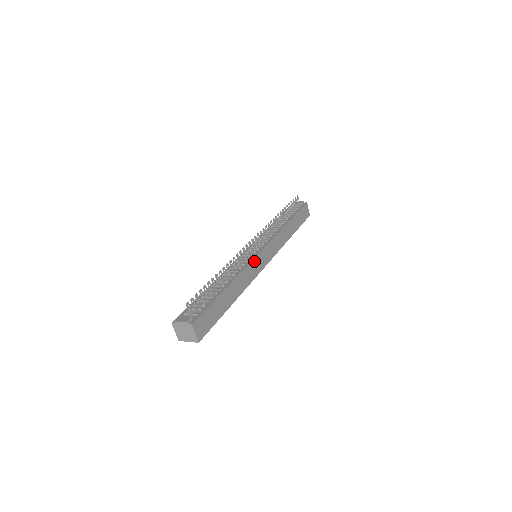
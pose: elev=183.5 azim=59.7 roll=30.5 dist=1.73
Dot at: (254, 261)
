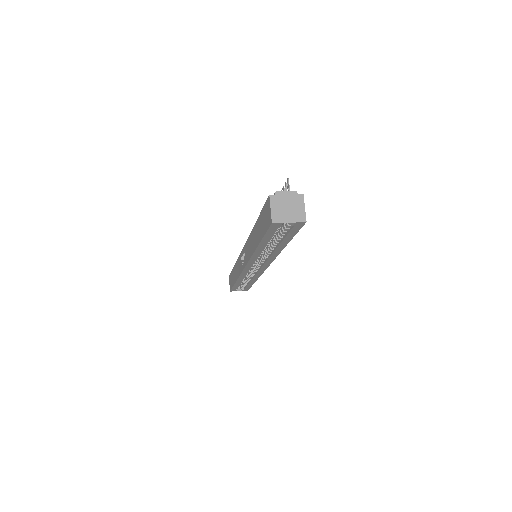
Dot at: occluded
